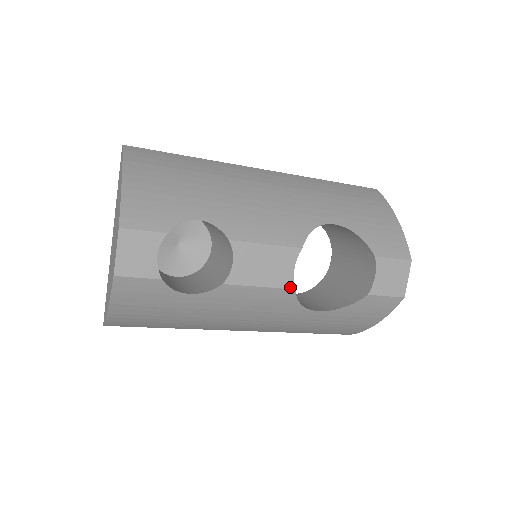
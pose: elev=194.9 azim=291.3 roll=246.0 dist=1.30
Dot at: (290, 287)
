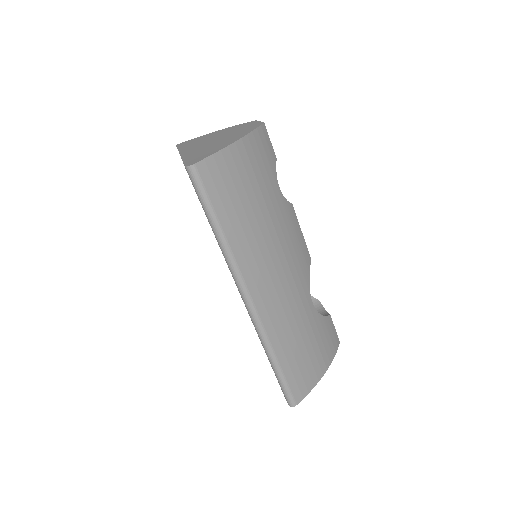
Dot at: (309, 254)
